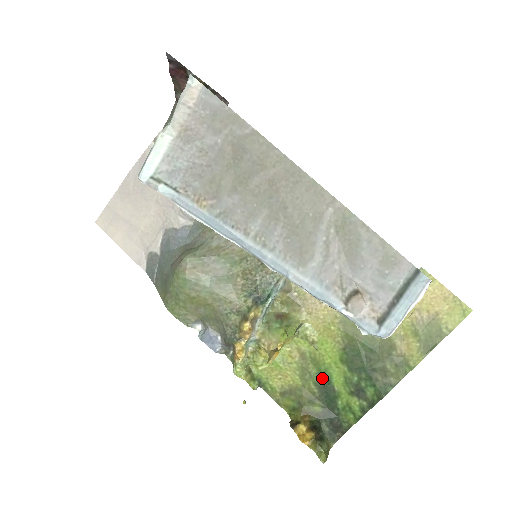
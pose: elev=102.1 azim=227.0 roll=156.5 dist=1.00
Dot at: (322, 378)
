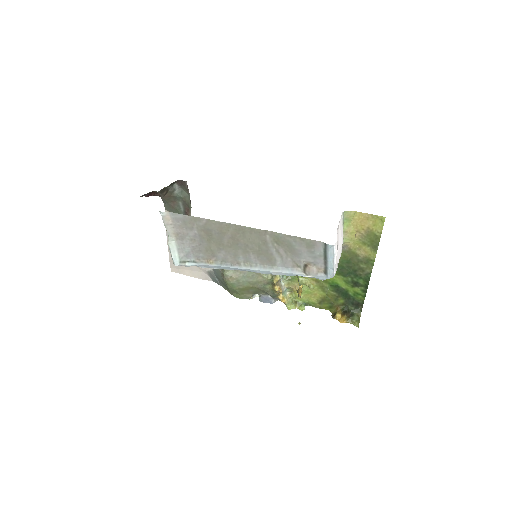
Dot at: (334, 287)
